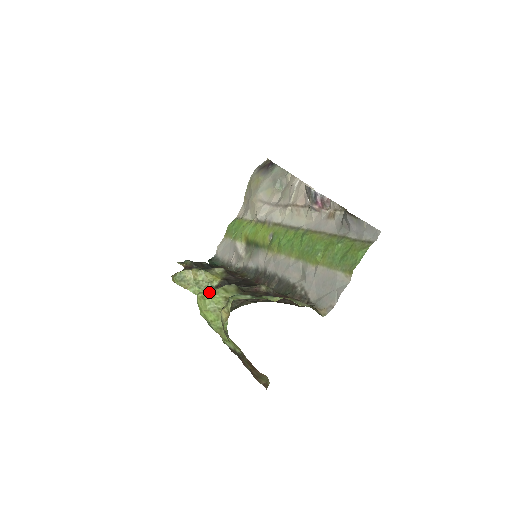
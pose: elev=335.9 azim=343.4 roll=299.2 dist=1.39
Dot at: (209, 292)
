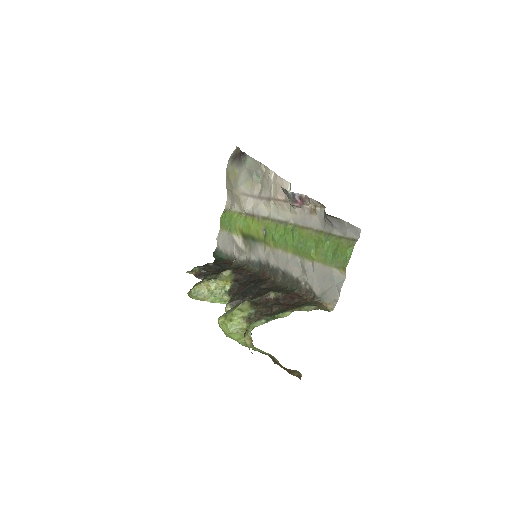
Dot at: (227, 315)
